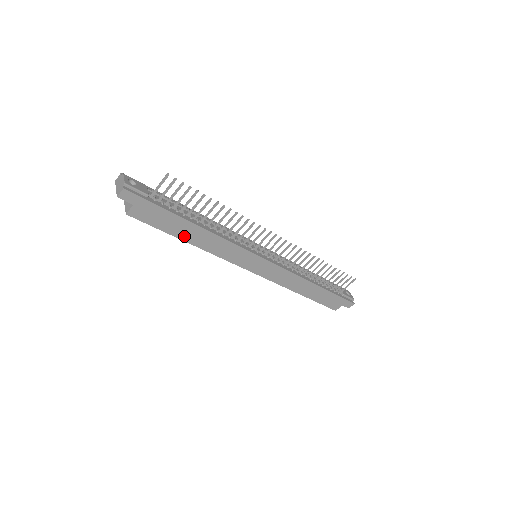
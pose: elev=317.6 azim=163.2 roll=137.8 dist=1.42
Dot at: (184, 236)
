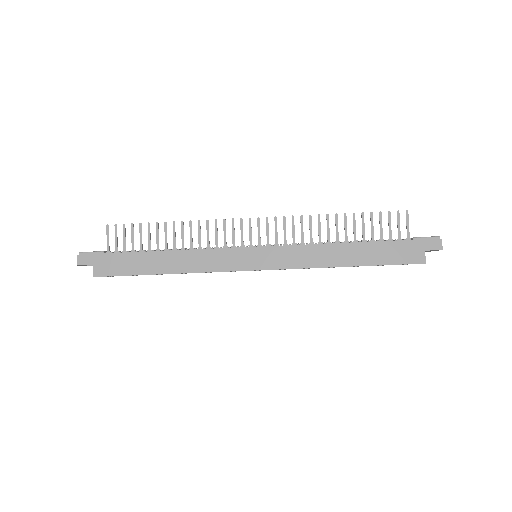
Dot at: (155, 269)
